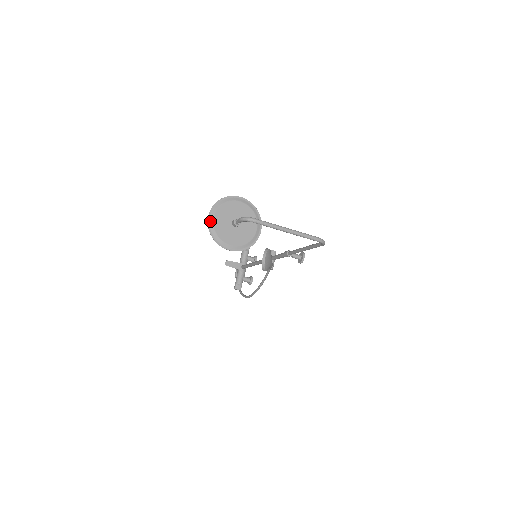
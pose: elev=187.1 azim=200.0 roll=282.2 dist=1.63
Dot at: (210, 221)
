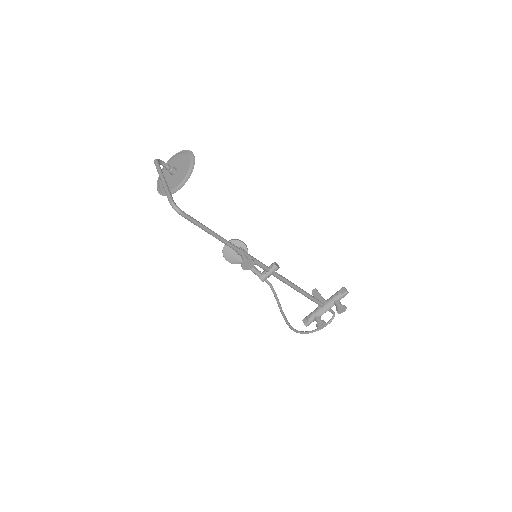
Dot at: (167, 163)
